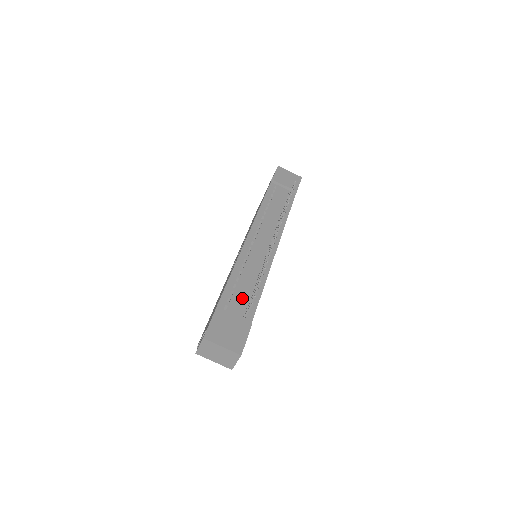
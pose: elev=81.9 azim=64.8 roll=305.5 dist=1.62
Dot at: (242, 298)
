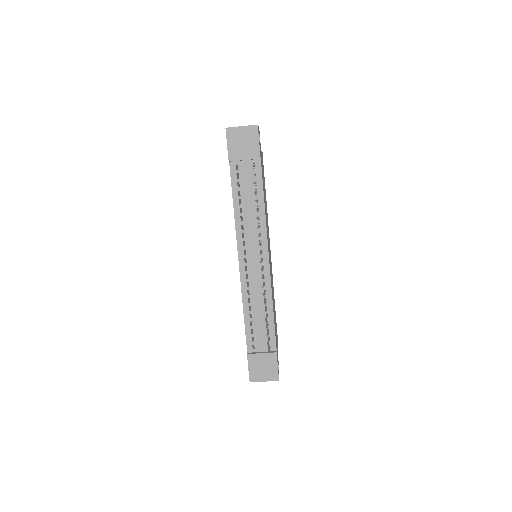
Dot at: (261, 331)
